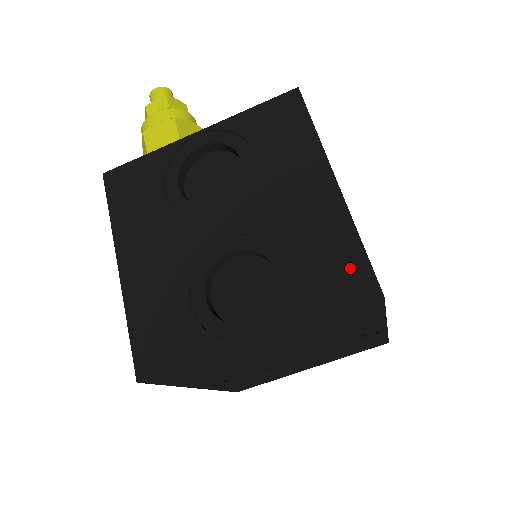
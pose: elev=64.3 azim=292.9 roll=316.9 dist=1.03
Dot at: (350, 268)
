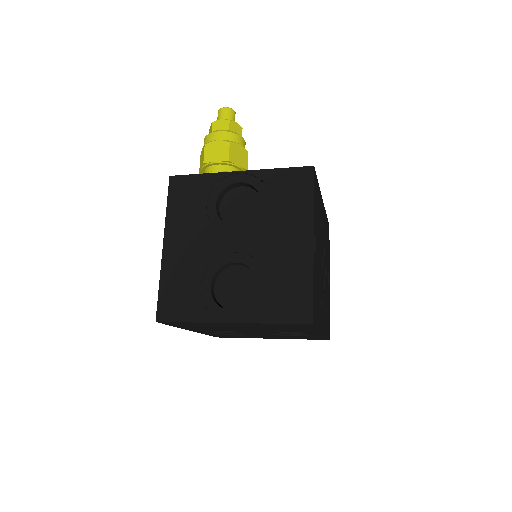
Dot at: (300, 300)
